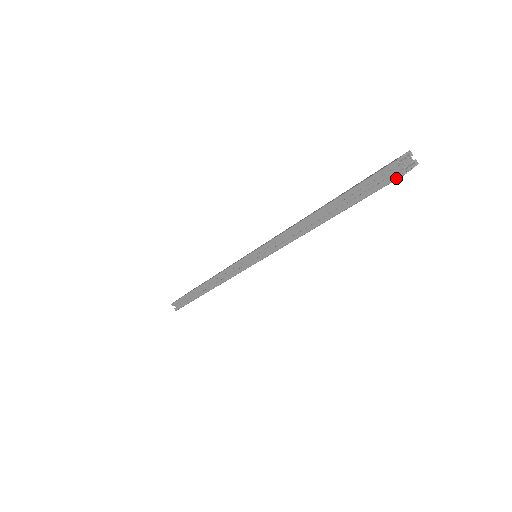
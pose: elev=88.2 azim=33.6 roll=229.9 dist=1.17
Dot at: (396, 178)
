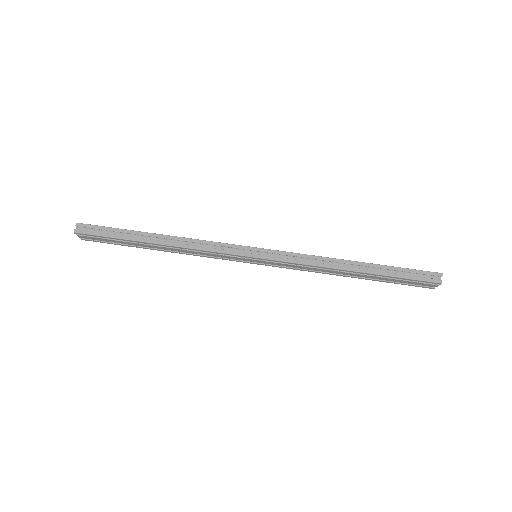
Dot at: (436, 282)
